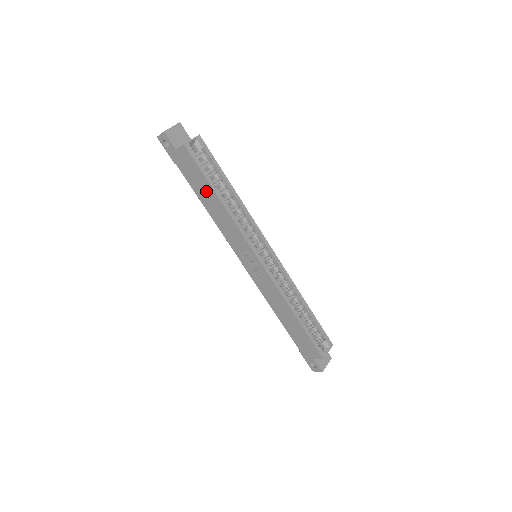
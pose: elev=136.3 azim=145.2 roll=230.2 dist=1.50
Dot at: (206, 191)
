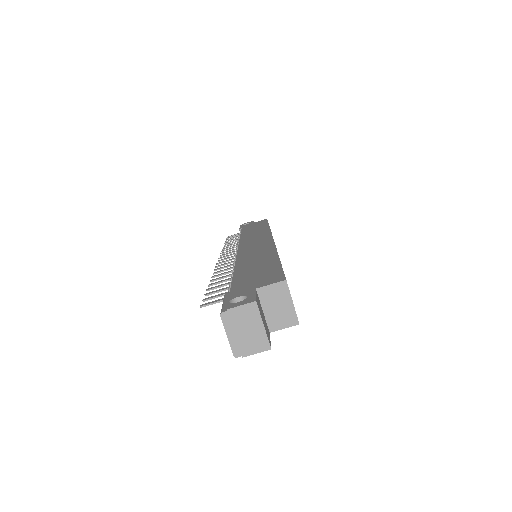
Dot at: occluded
